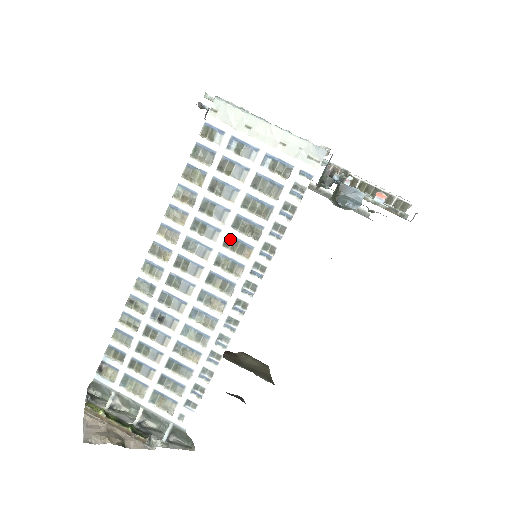
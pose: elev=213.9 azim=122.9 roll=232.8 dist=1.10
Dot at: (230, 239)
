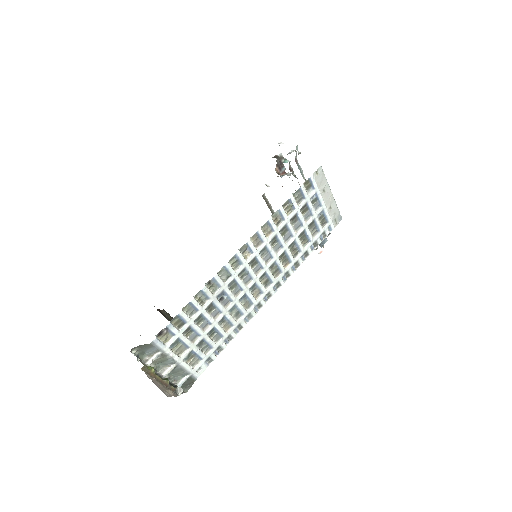
Dot at: (284, 254)
